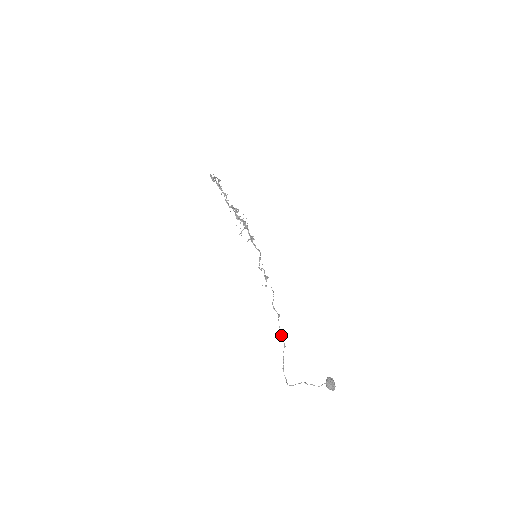
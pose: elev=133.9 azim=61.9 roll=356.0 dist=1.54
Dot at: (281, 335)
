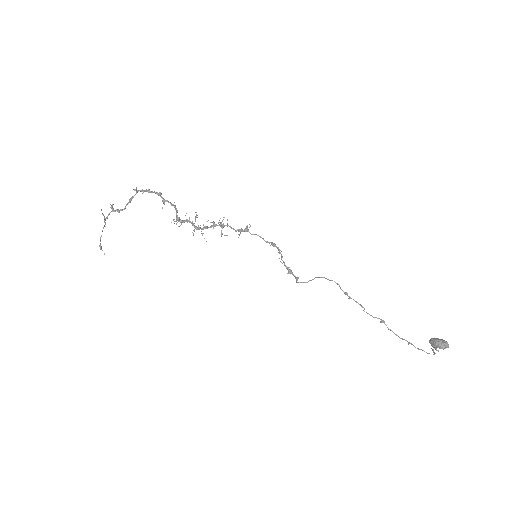
Dot at: (368, 313)
